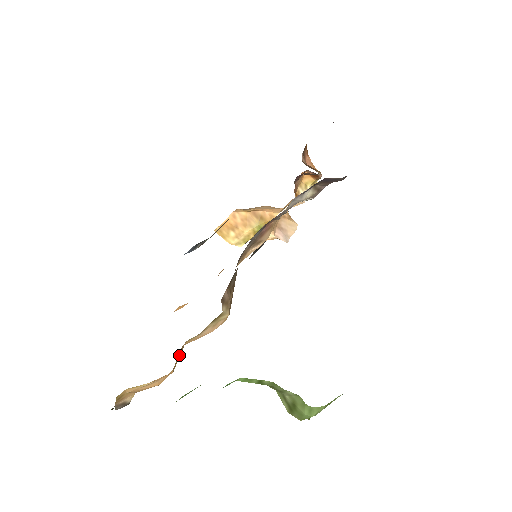
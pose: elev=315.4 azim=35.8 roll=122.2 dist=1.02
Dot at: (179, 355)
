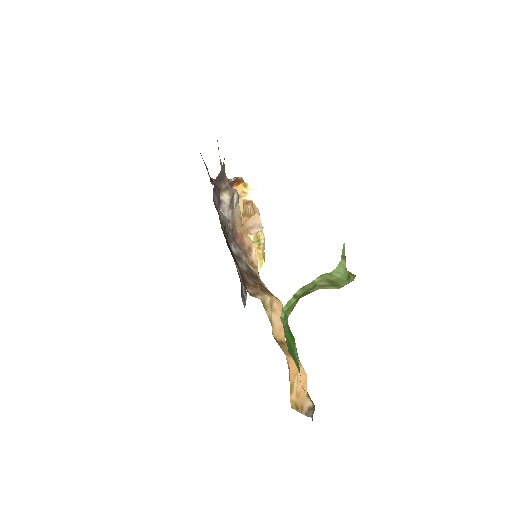
Dot at: (286, 348)
